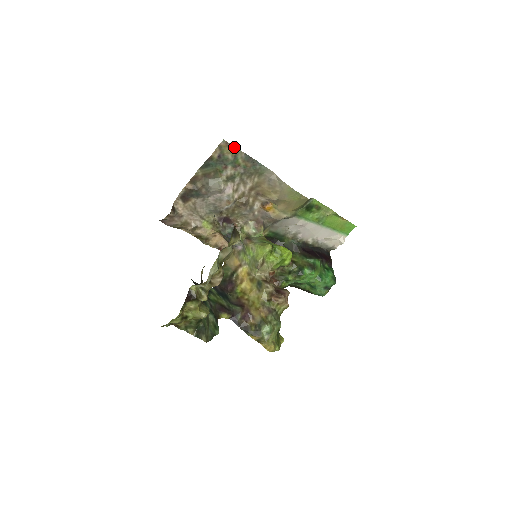
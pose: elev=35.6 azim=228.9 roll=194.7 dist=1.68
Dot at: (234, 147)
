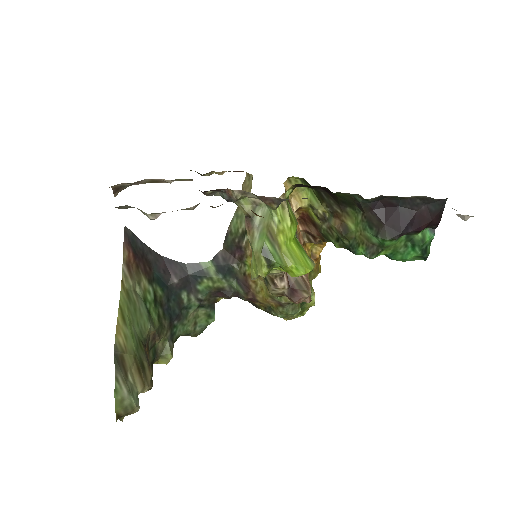
Dot at: occluded
